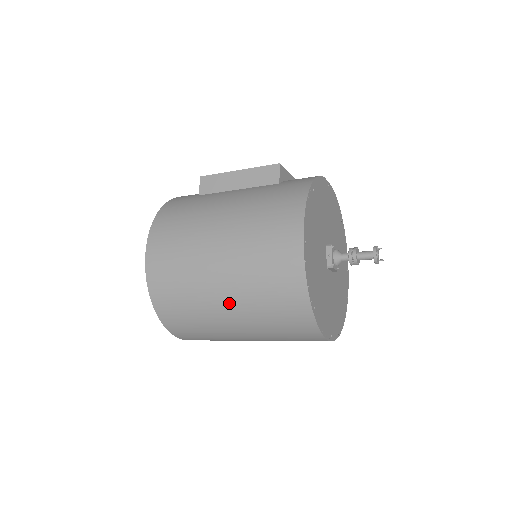
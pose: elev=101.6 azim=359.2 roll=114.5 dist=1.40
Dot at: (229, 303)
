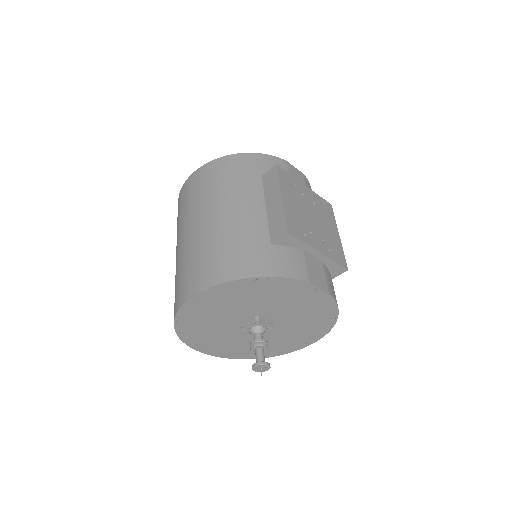
Dot at: occluded
